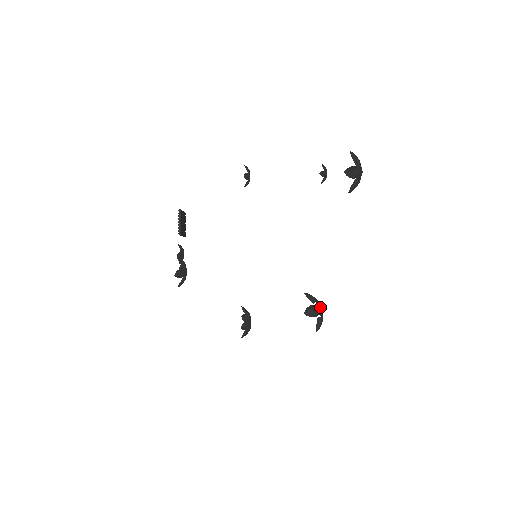
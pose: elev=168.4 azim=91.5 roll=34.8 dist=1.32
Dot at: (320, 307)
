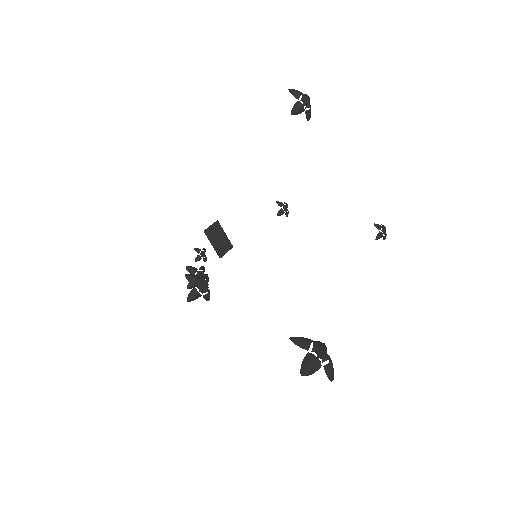
Dot at: (322, 348)
